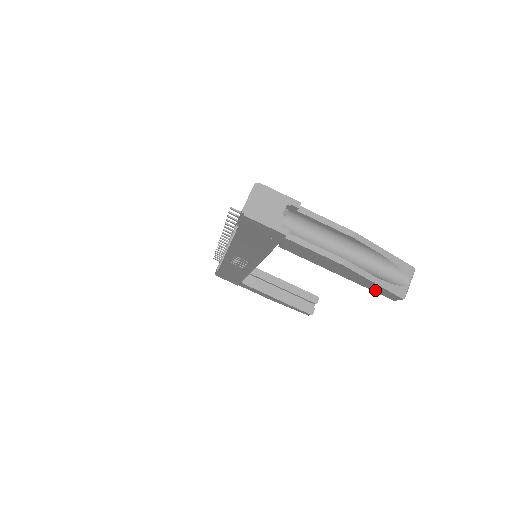
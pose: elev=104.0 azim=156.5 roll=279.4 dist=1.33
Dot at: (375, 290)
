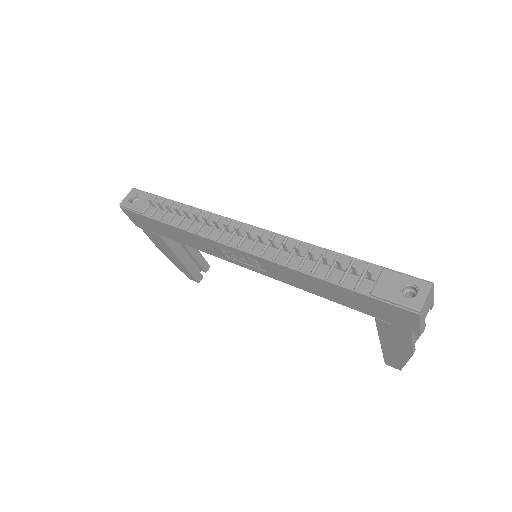
Dot at: (388, 359)
